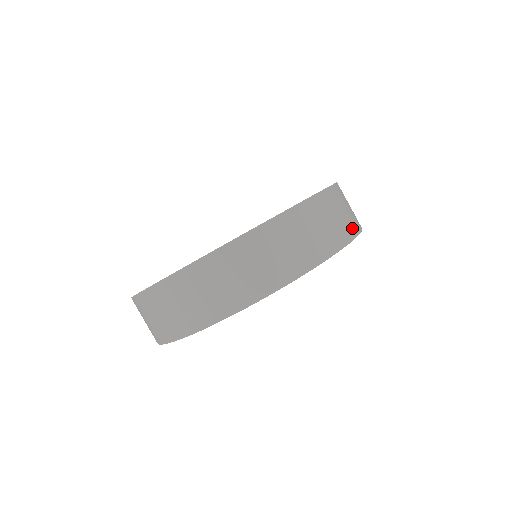
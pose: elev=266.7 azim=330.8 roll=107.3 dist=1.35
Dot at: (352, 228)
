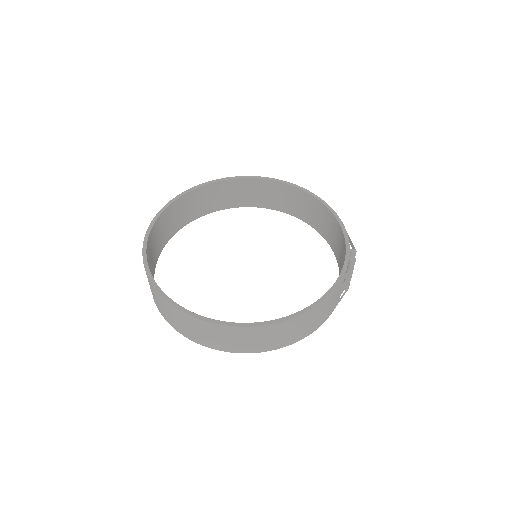
Dot at: (300, 336)
